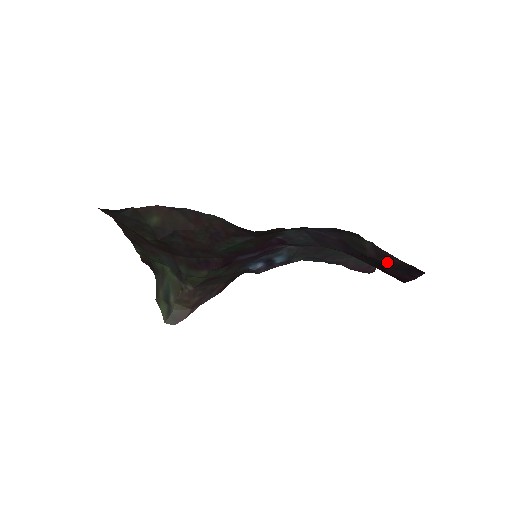
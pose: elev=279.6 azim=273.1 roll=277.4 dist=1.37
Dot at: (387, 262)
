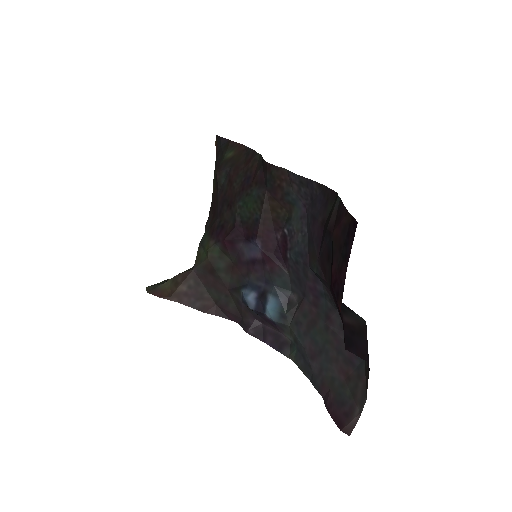
Dot at: (337, 232)
